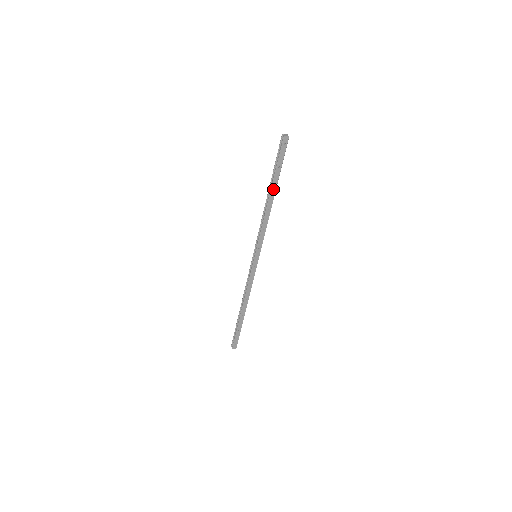
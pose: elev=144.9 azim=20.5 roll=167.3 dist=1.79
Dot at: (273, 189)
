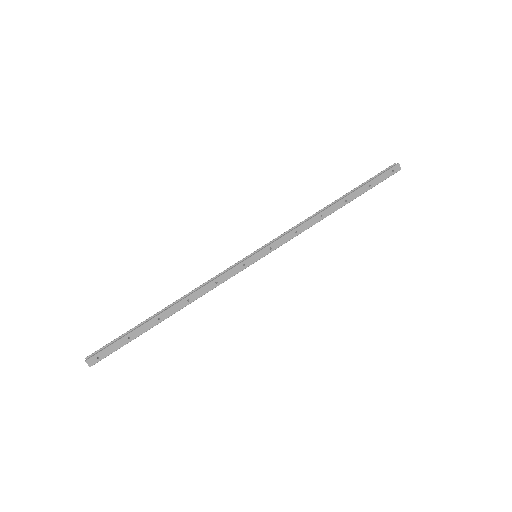
Dot at: (345, 201)
